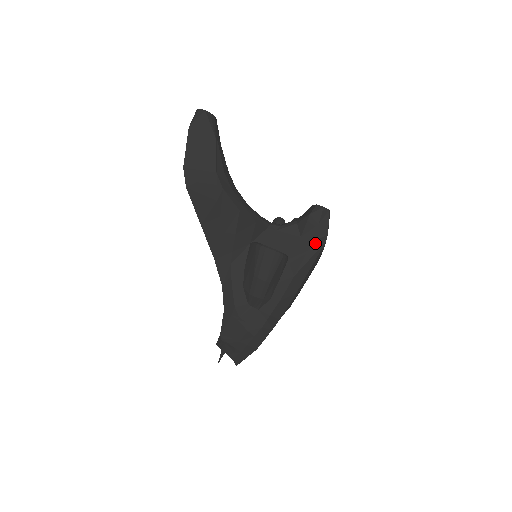
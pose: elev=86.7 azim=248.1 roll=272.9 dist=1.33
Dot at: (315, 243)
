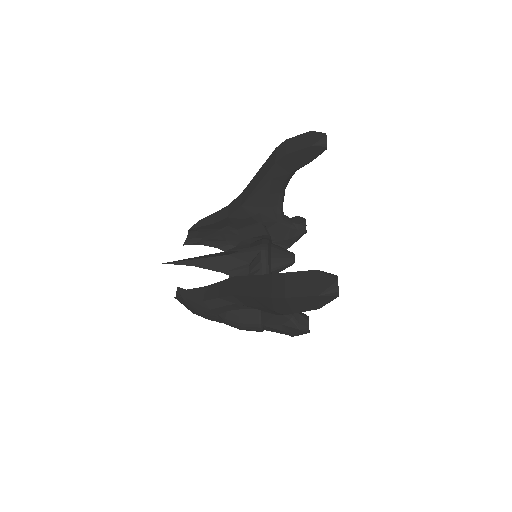
Dot at: (283, 332)
